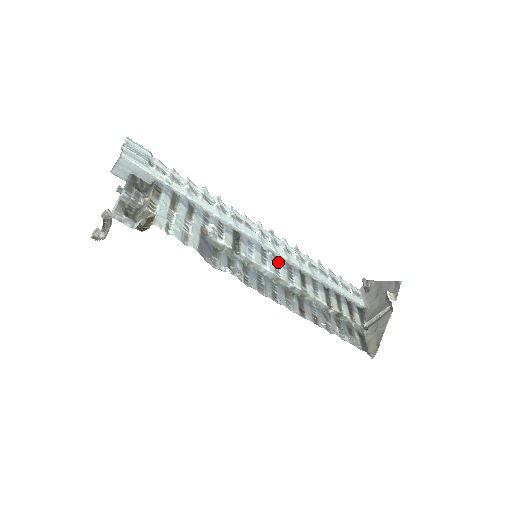
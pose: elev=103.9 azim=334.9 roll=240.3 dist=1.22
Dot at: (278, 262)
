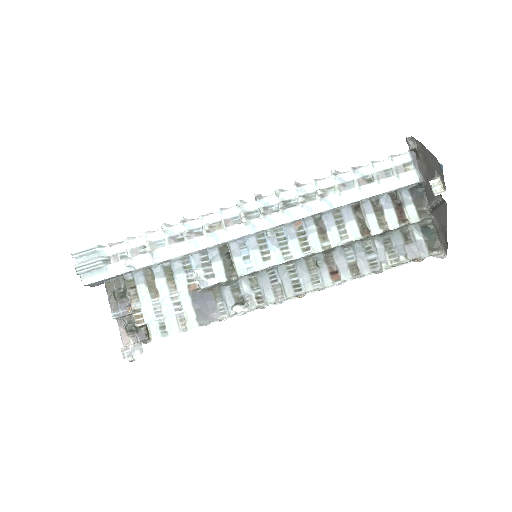
Dot at: (283, 235)
